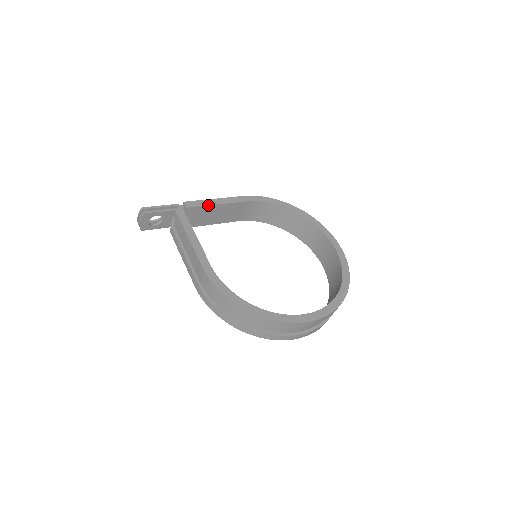
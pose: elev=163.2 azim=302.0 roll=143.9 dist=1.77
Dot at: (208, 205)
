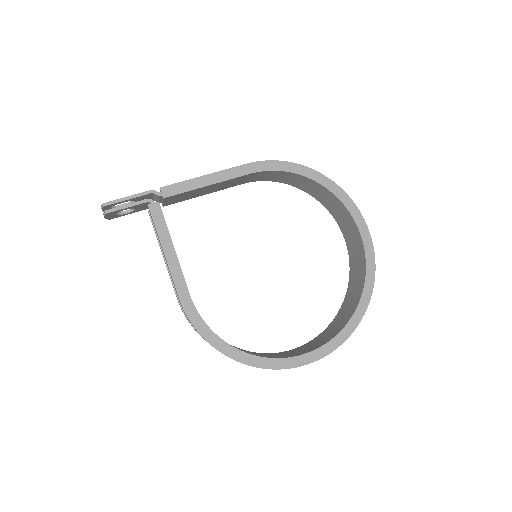
Dot at: (194, 189)
